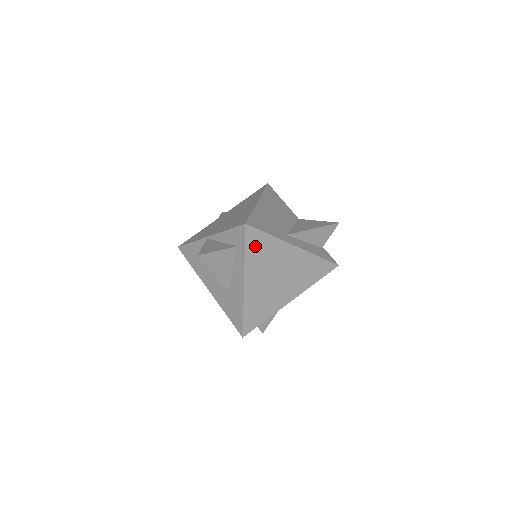
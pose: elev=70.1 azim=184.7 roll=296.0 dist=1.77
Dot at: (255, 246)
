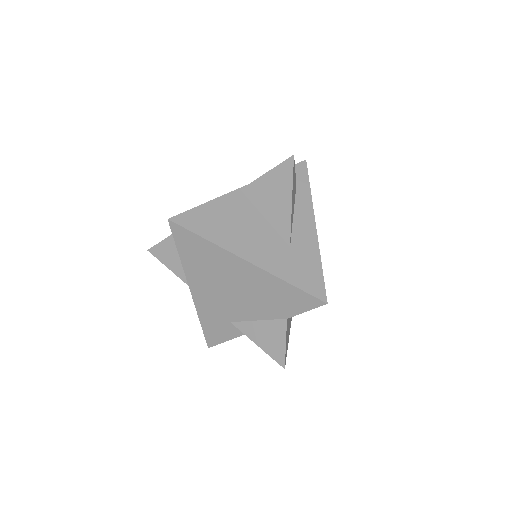
Dot at: occluded
